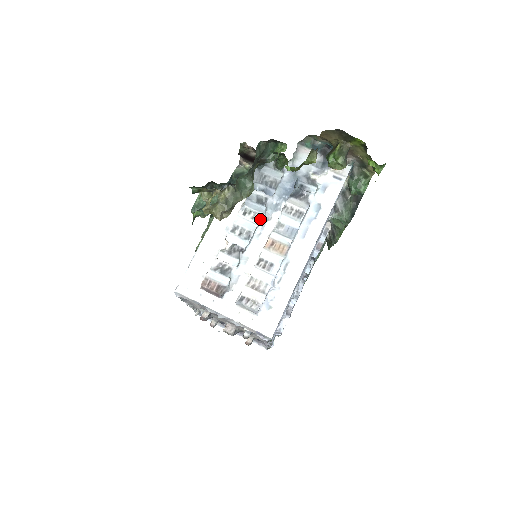
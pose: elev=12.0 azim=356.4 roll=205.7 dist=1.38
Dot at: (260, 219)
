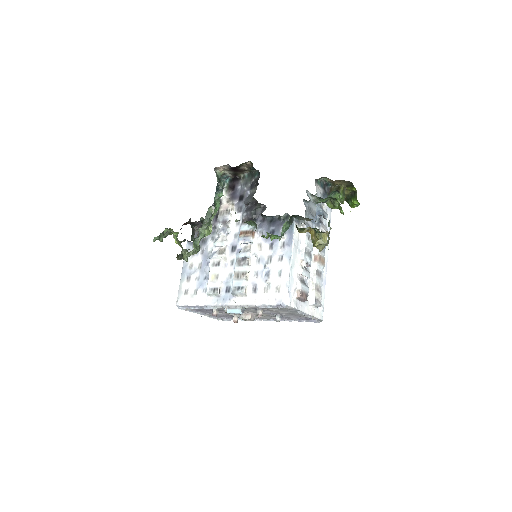
Dot at: occluded
